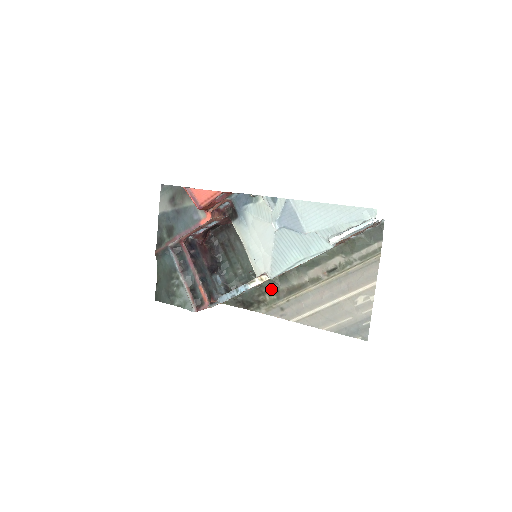
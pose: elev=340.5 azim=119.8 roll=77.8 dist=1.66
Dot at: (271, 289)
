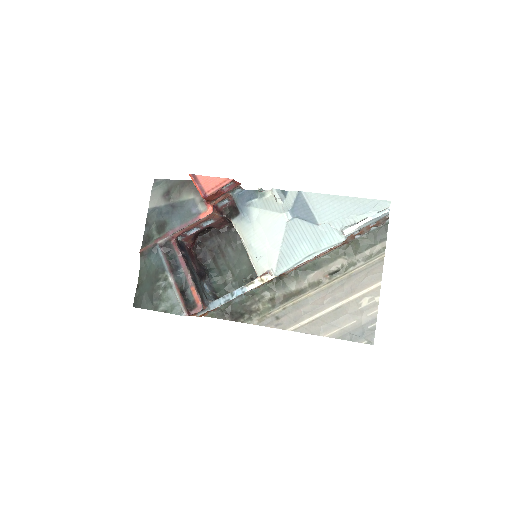
Dot at: (266, 297)
